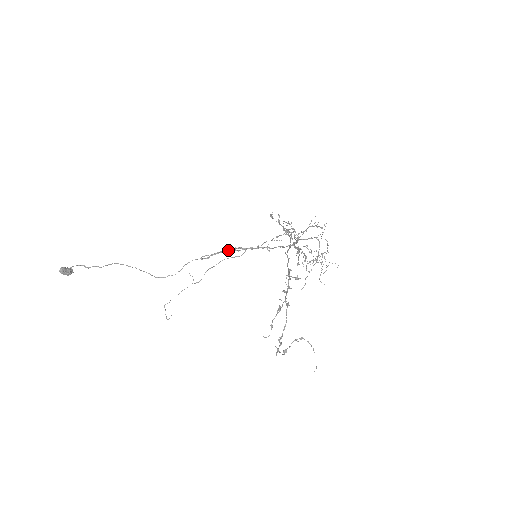
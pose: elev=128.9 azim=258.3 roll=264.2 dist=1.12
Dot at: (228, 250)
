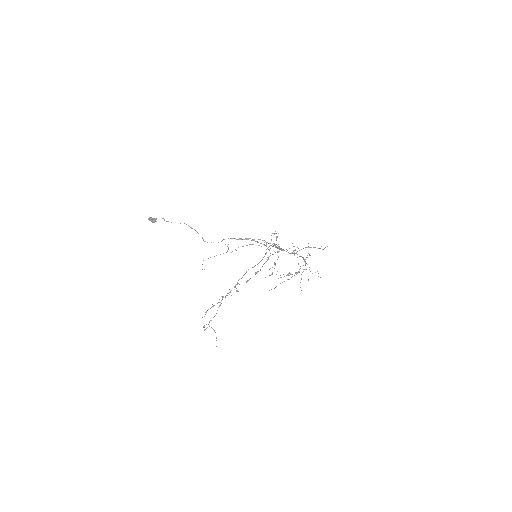
Dot at: (254, 240)
